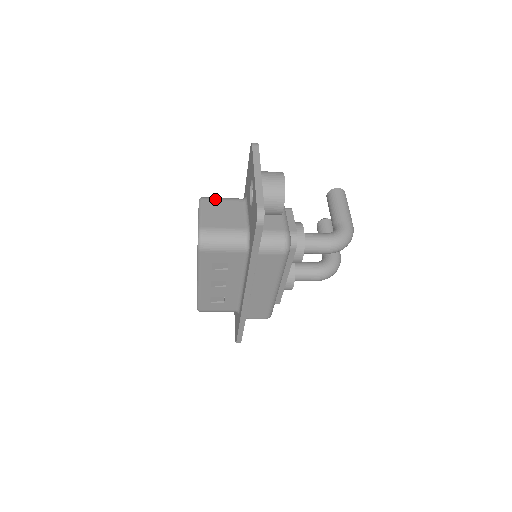
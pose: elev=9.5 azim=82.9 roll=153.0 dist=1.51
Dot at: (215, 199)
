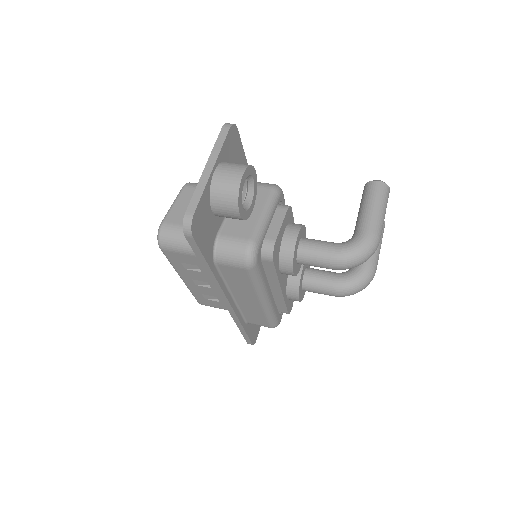
Dot at: occluded
